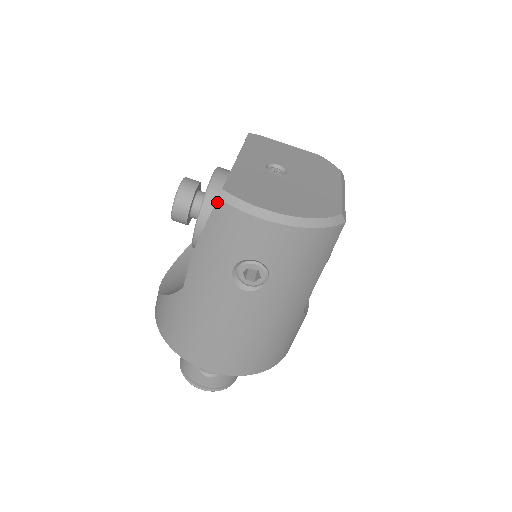
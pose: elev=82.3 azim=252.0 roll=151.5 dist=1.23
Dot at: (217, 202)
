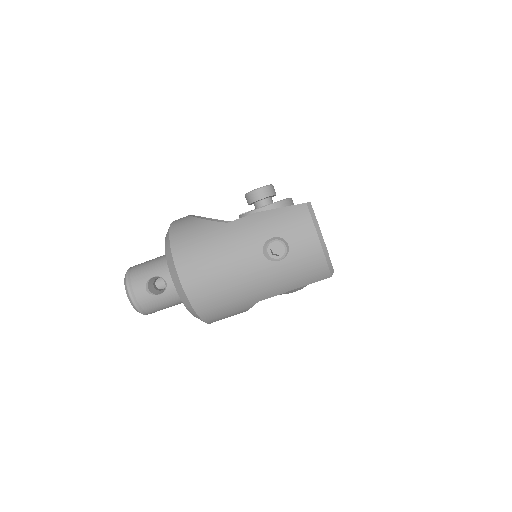
Dot at: (304, 204)
